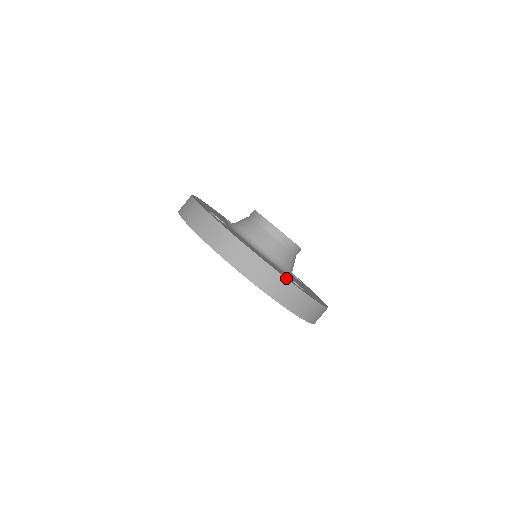
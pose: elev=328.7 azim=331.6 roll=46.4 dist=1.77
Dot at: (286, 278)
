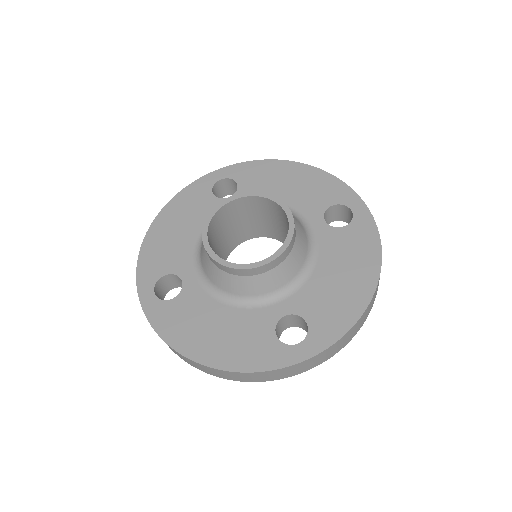
Dot at: (256, 372)
